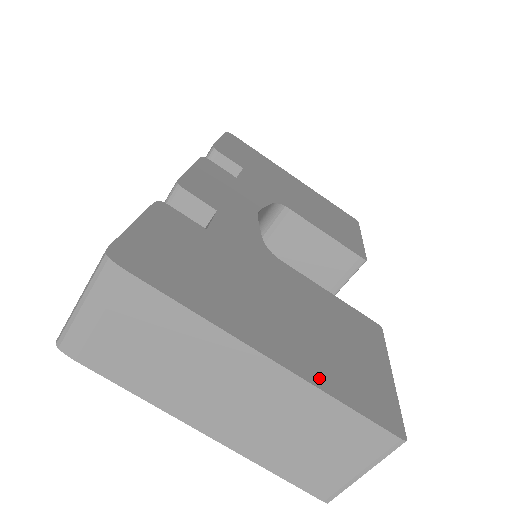
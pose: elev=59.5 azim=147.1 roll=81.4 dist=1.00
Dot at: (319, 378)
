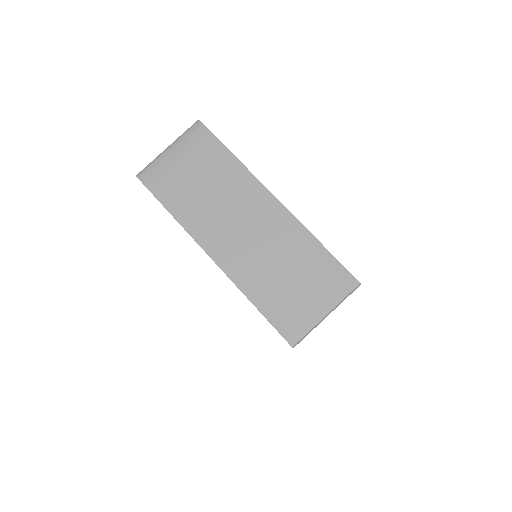
Dot at: occluded
